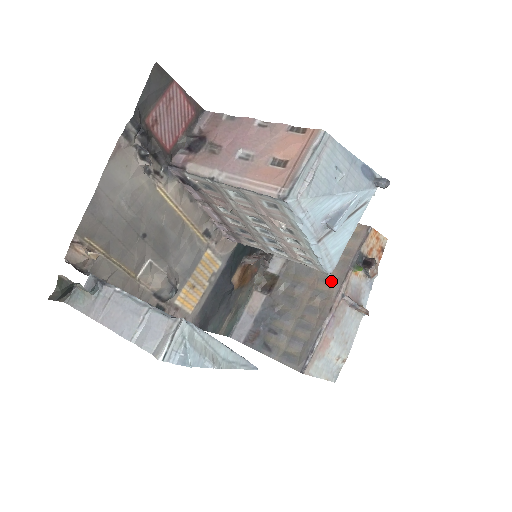
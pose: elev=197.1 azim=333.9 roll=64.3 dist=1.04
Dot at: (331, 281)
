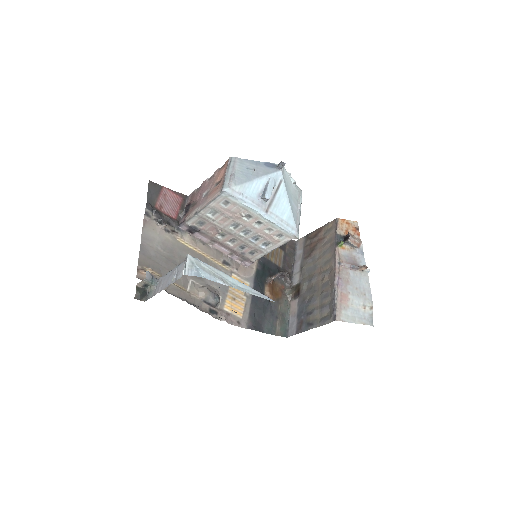
Dot at: (329, 261)
